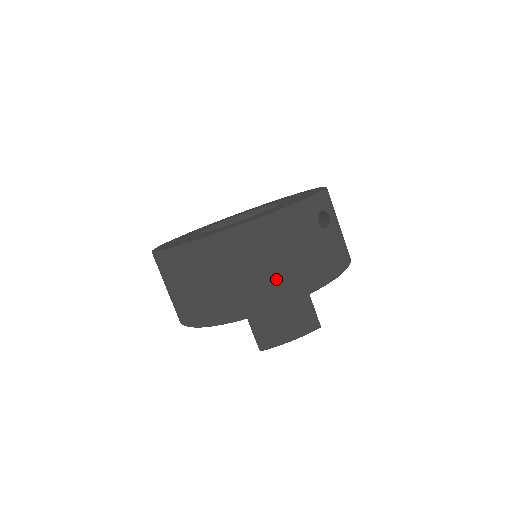
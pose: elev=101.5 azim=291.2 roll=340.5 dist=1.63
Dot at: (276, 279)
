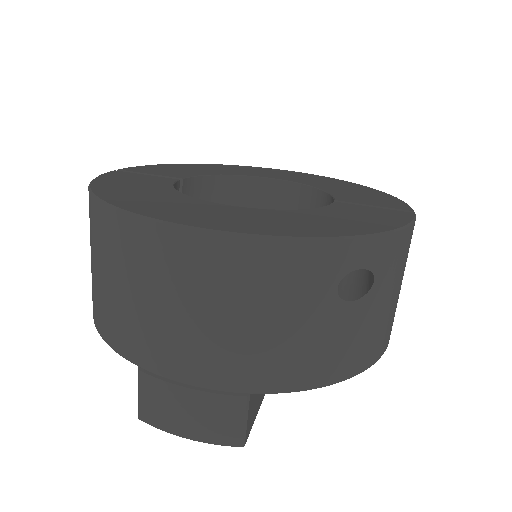
Dot at: (202, 343)
